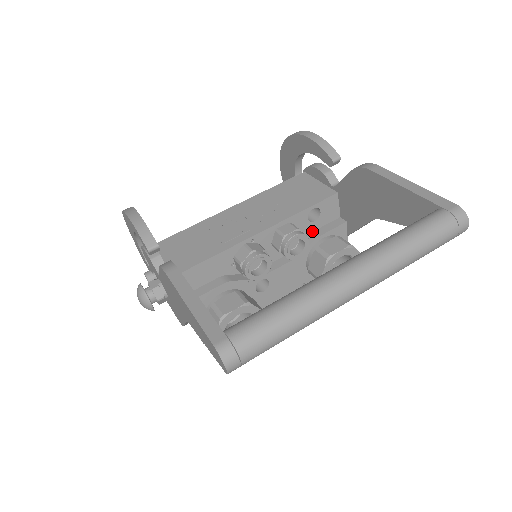
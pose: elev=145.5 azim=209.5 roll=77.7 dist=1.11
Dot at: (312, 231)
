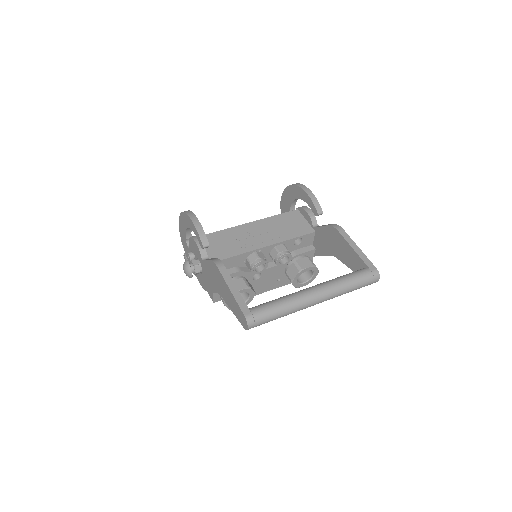
Dot at: (294, 250)
